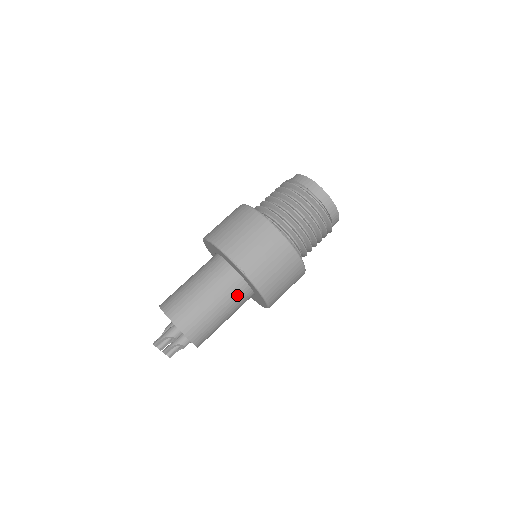
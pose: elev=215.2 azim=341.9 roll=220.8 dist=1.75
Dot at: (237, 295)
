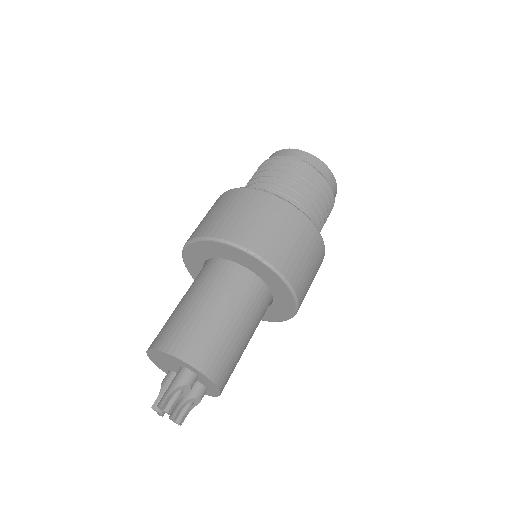
Dot at: (257, 303)
